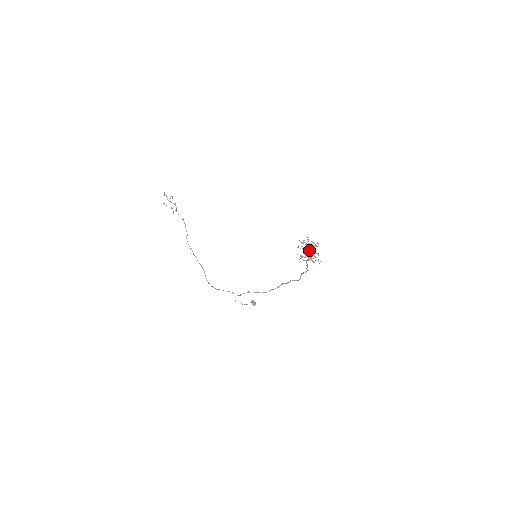
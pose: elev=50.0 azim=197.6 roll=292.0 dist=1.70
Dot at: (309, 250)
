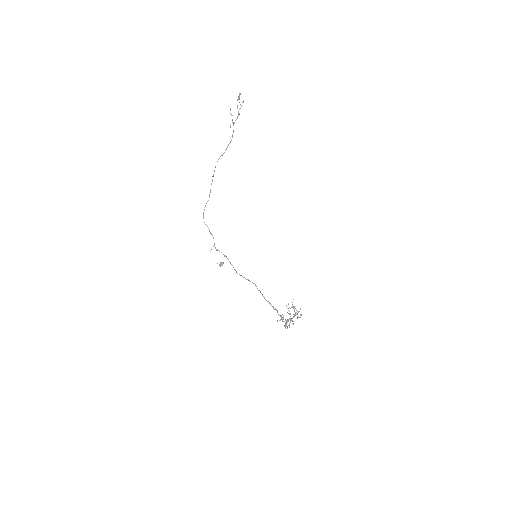
Dot at: occluded
